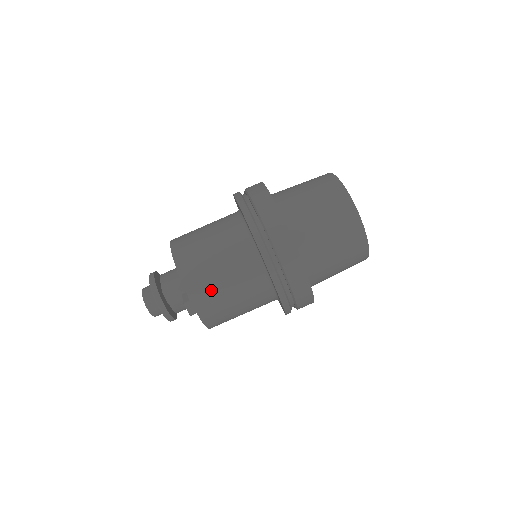
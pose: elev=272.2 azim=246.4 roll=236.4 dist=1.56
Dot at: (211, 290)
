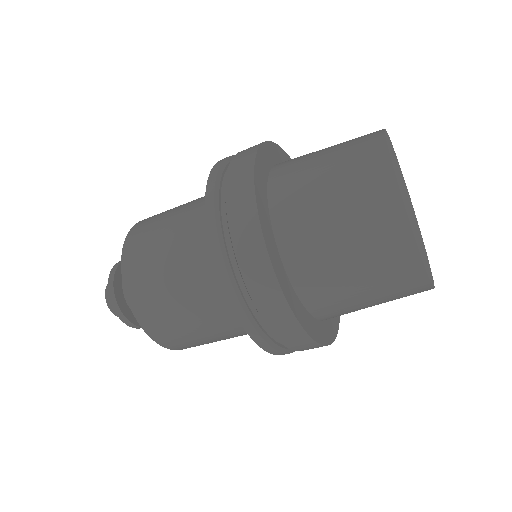
Dot at: occluded
